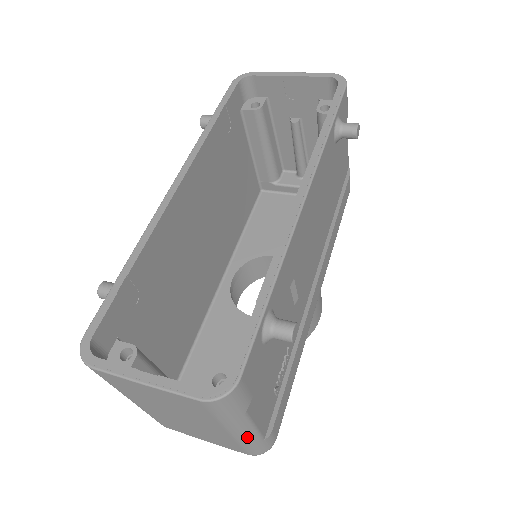
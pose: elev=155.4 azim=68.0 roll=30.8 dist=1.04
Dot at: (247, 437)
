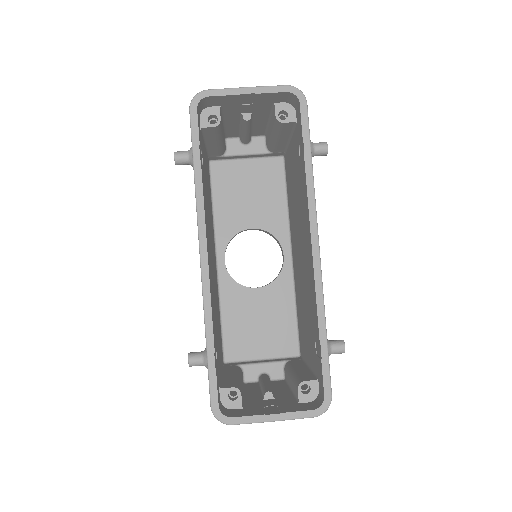
Dot at: occluded
